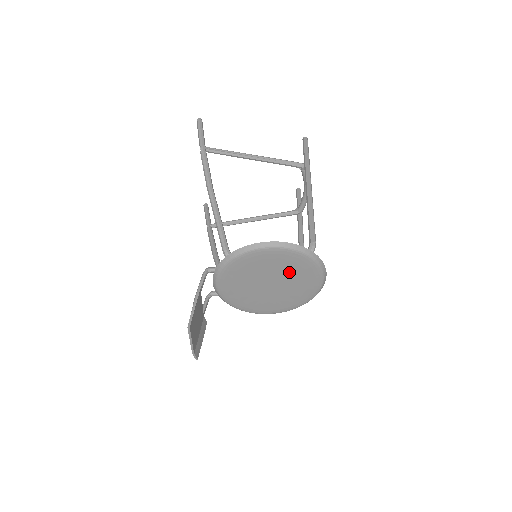
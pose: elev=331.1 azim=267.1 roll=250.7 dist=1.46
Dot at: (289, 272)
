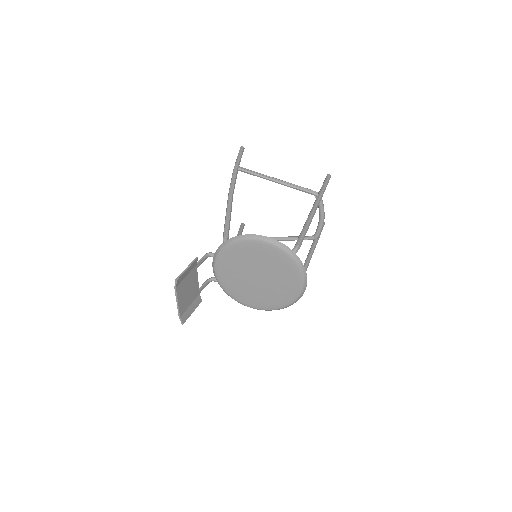
Dot at: (273, 267)
